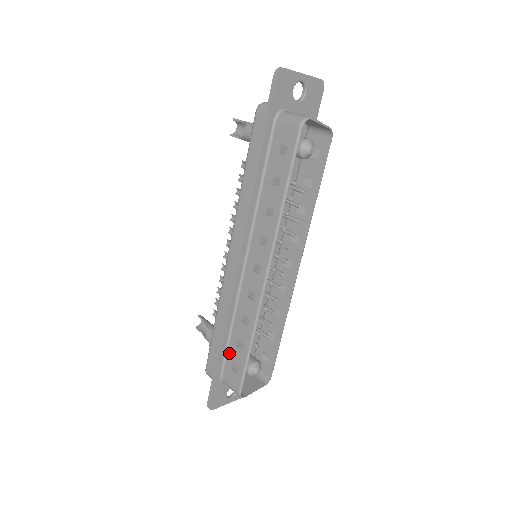
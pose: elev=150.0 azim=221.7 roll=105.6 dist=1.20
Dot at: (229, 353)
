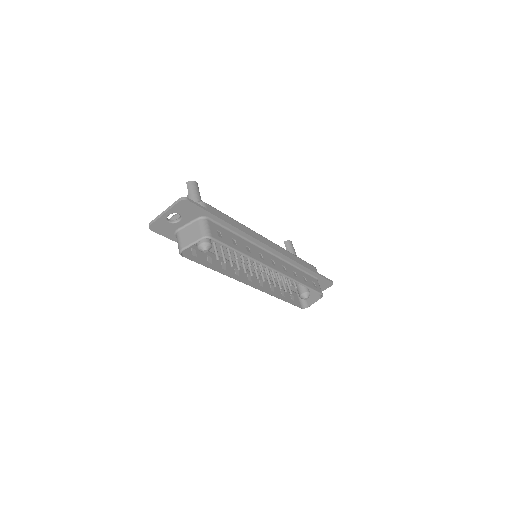
Dot at: occluded
